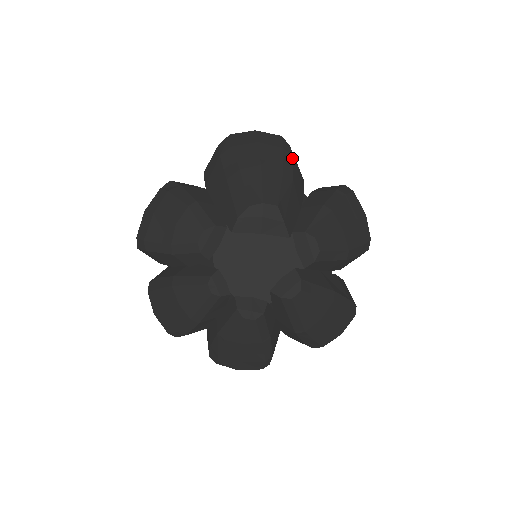
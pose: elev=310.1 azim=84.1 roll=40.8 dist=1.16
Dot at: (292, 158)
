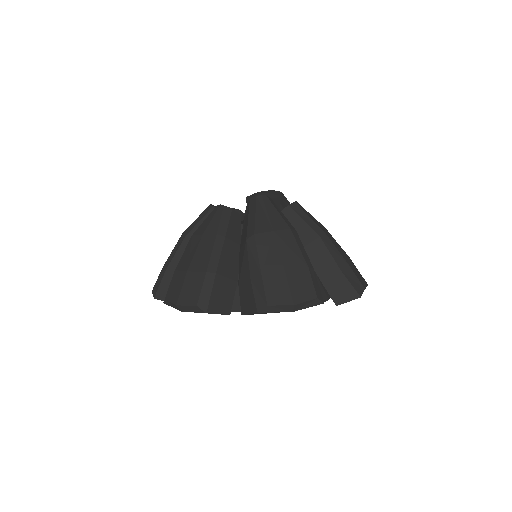
Dot at: occluded
